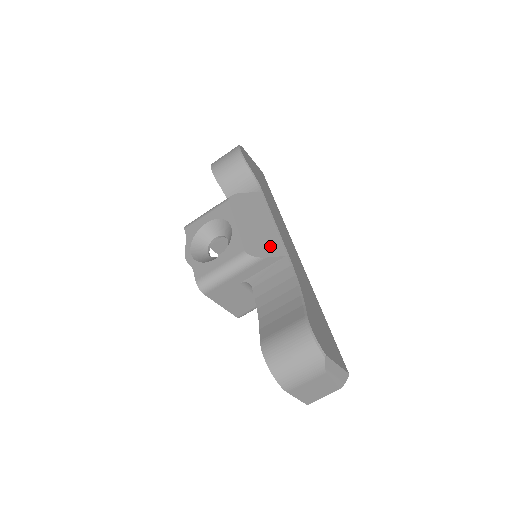
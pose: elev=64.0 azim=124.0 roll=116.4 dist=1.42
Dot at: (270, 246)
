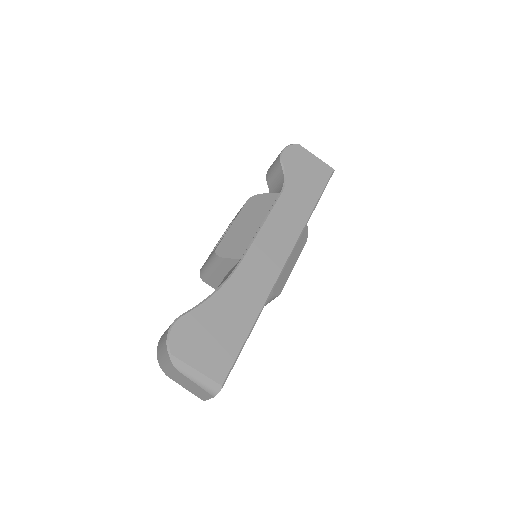
Dot at: (237, 248)
